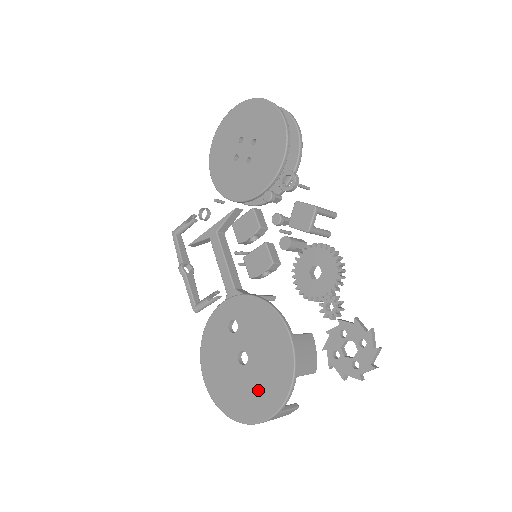
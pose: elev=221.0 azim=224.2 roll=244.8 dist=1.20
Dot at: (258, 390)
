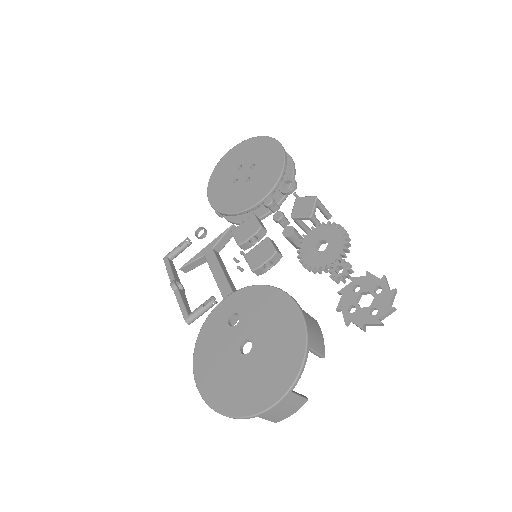
Dot at: (265, 373)
